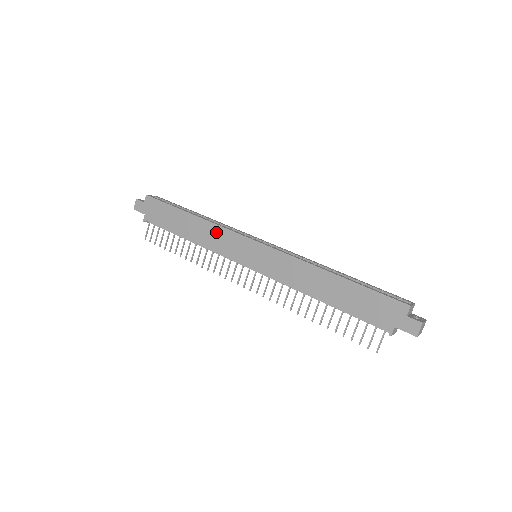
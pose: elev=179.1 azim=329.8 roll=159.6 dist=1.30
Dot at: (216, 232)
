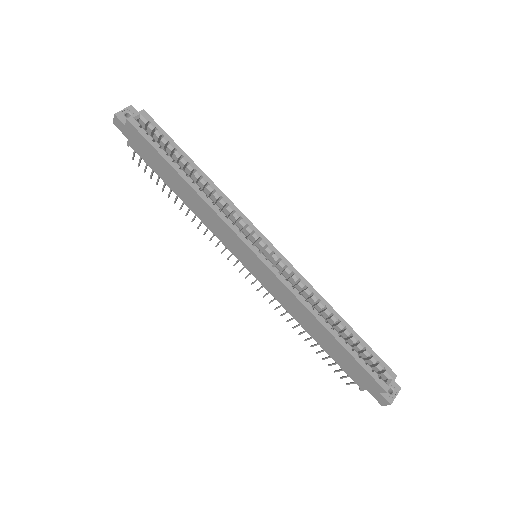
Dot at: (213, 217)
